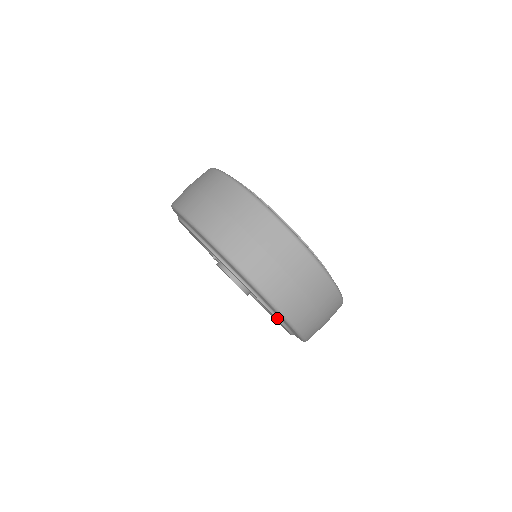
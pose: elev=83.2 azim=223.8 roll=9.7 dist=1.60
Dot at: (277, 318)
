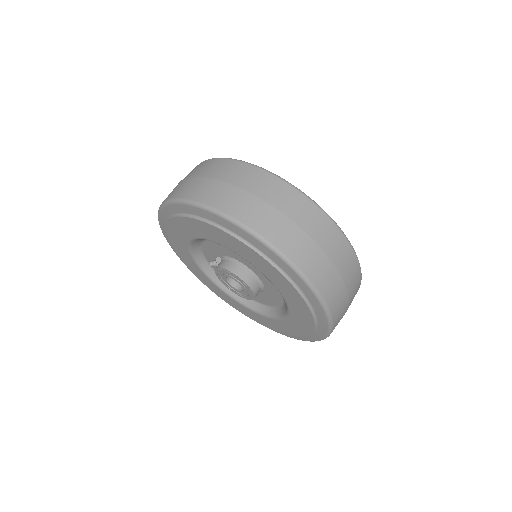
Dot at: (289, 281)
